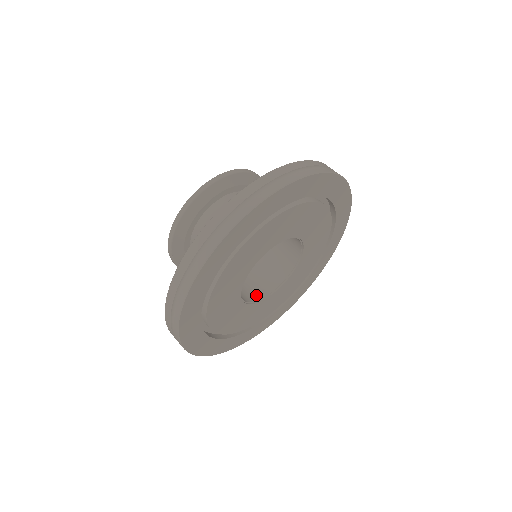
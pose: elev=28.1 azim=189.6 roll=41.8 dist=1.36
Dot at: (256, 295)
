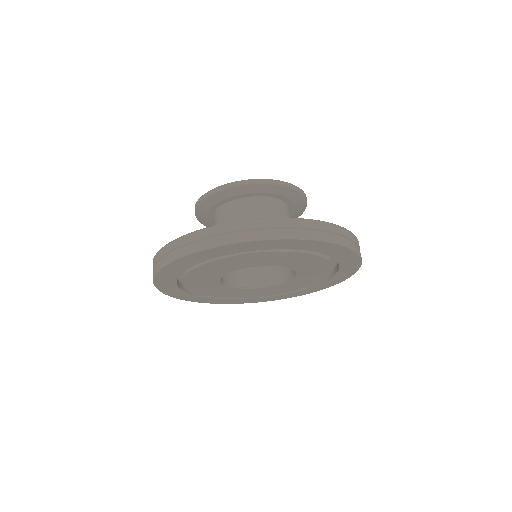
Dot at: (226, 279)
